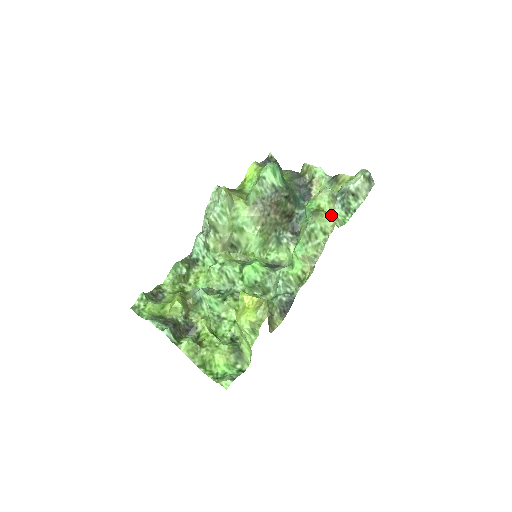
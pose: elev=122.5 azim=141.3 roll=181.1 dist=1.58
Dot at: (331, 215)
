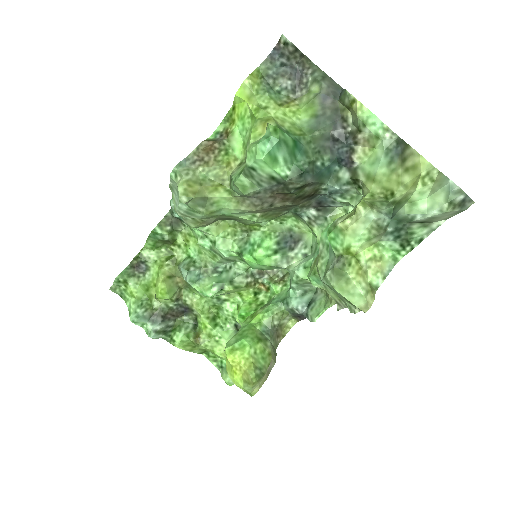
Dot at: (371, 254)
